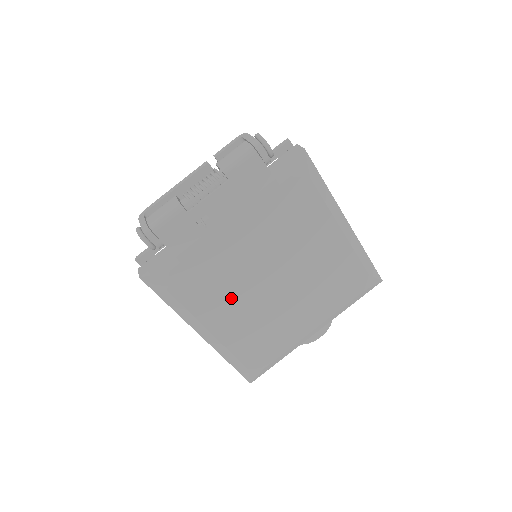
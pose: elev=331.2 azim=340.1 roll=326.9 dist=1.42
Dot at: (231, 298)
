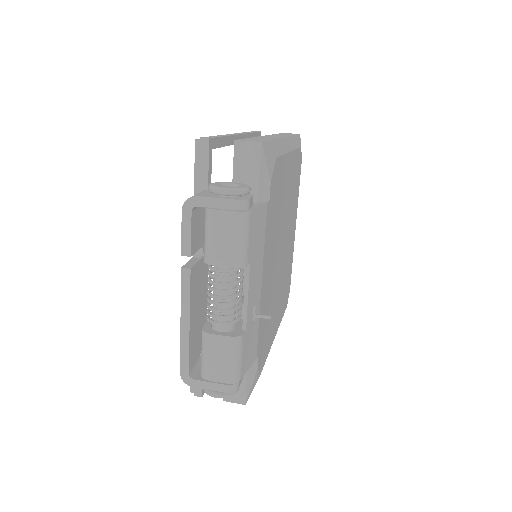
Dot at: (275, 305)
